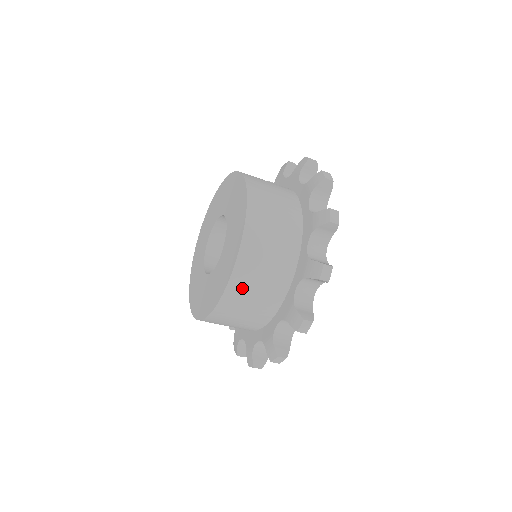
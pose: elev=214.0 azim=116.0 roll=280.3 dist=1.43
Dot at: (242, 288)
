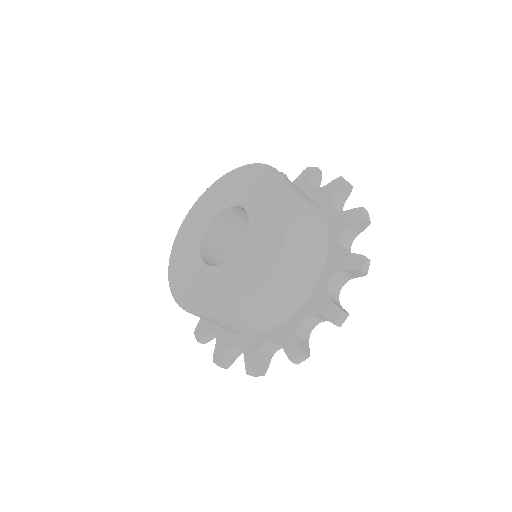
Dot at: (253, 304)
